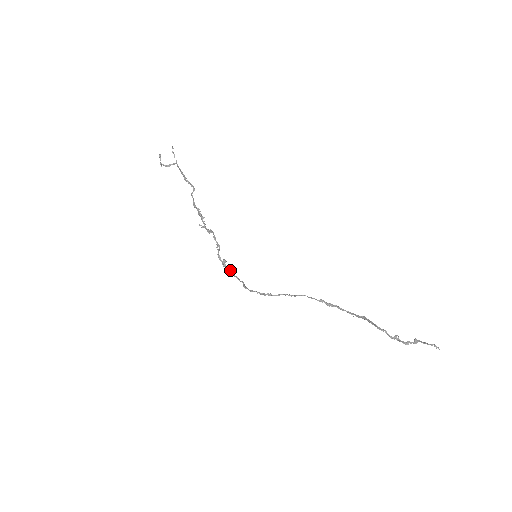
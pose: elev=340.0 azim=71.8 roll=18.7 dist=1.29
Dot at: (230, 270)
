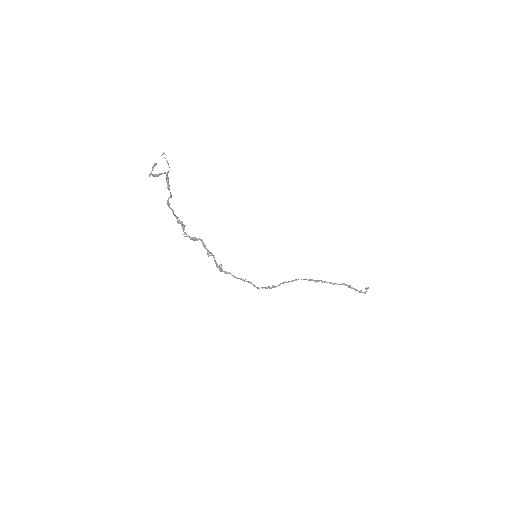
Dot at: occluded
